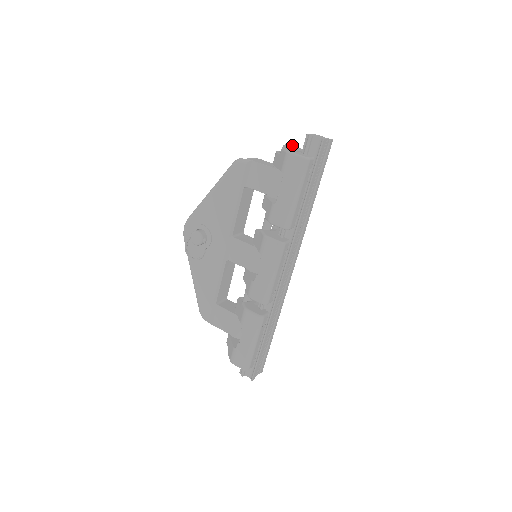
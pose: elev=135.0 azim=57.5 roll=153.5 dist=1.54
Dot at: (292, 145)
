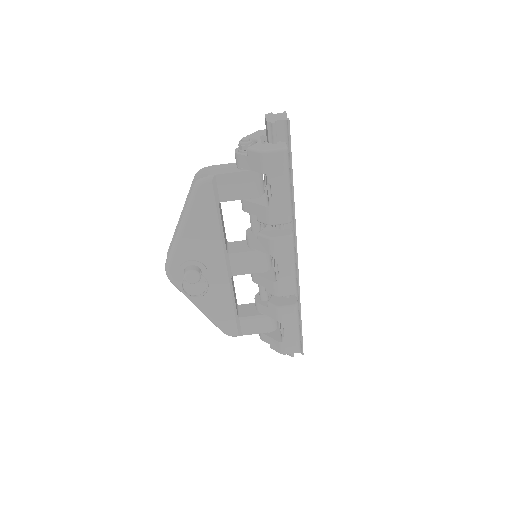
Dot at: (249, 138)
